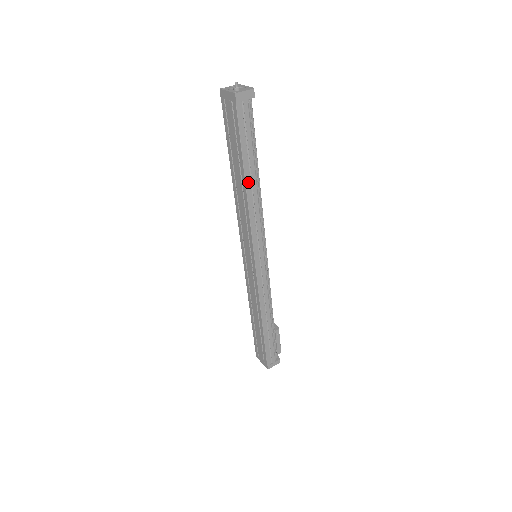
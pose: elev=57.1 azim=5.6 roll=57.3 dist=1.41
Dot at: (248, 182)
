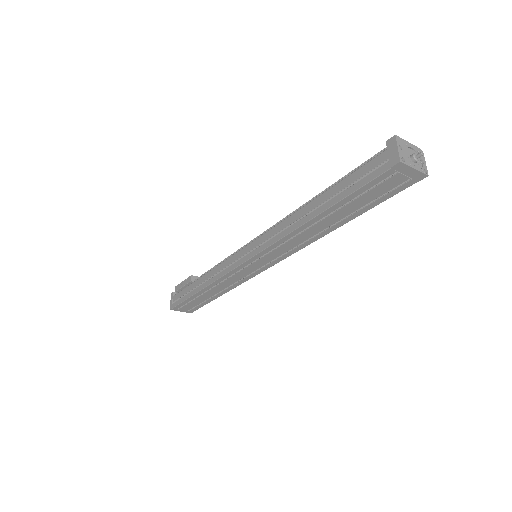
Dot at: (337, 224)
